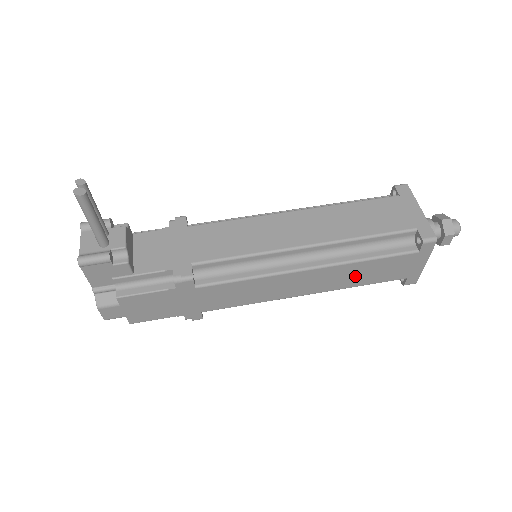
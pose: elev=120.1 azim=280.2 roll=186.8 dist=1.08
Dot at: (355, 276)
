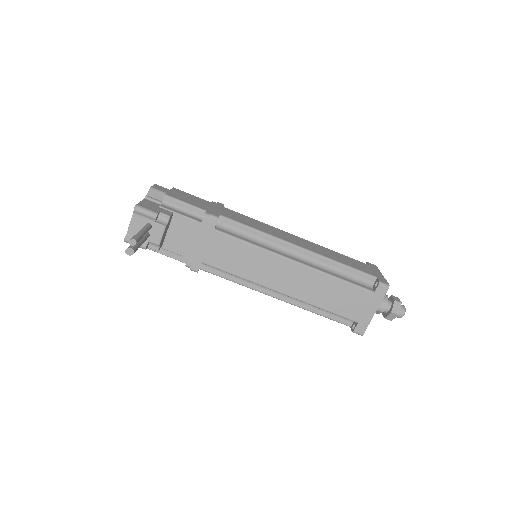
Dot at: occluded
